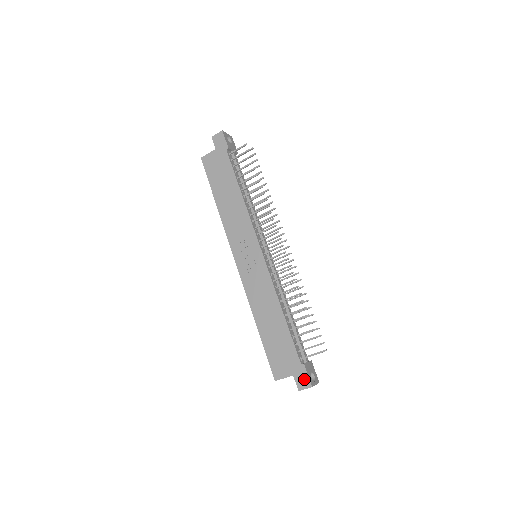
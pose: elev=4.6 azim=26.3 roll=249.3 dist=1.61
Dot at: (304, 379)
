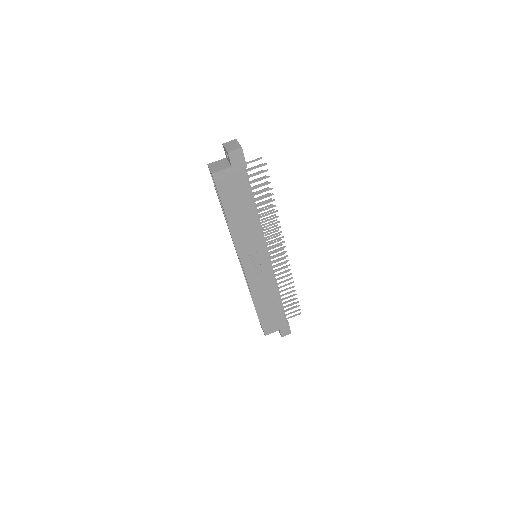
Dot at: (287, 331)
